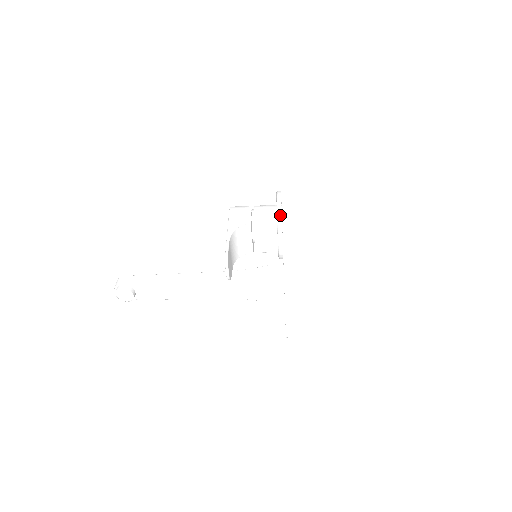
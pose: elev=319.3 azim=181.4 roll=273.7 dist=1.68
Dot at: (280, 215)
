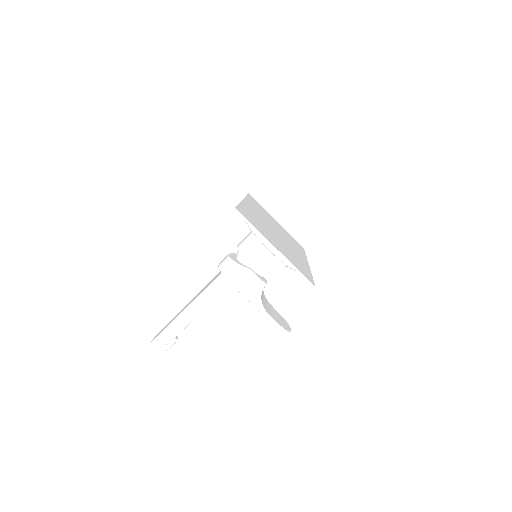
Dot at: (290, 265)
